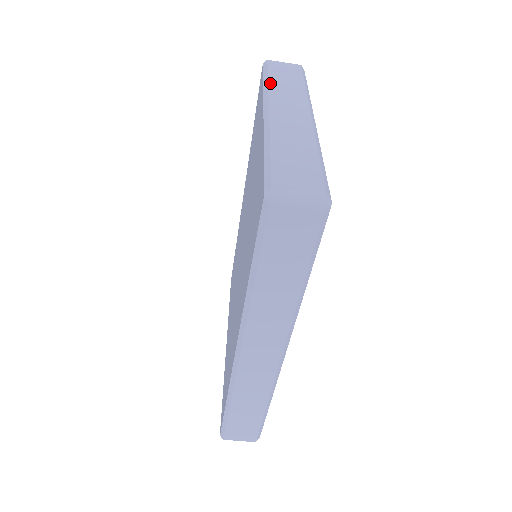
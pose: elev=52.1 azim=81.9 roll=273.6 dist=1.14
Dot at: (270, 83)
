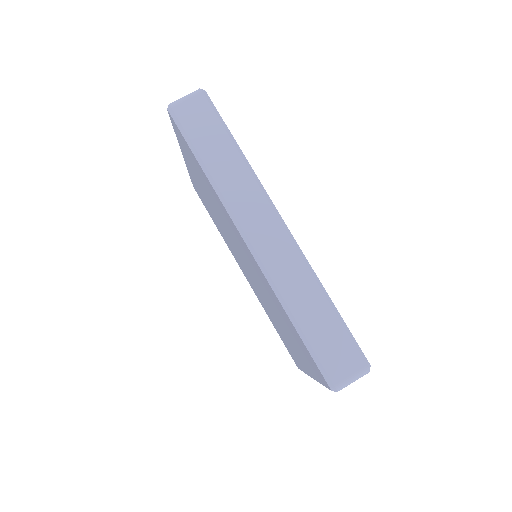
Dot at: occluded
